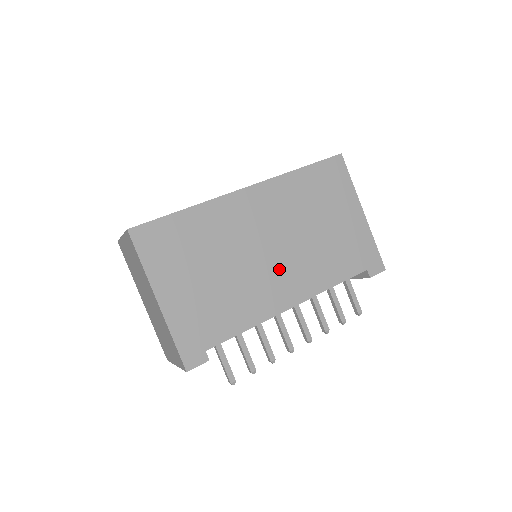
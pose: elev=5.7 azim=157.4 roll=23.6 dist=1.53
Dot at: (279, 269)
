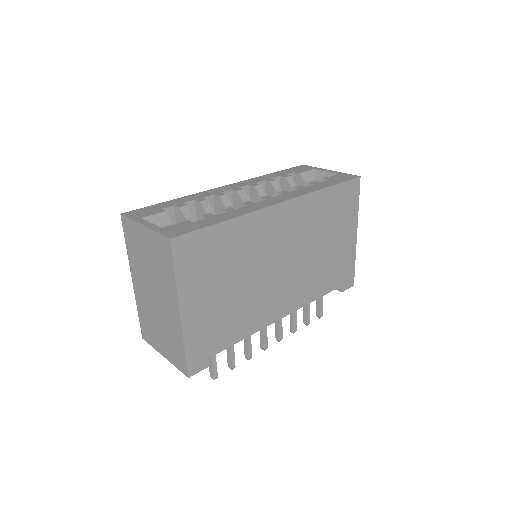
Dot at: (283, 283)
